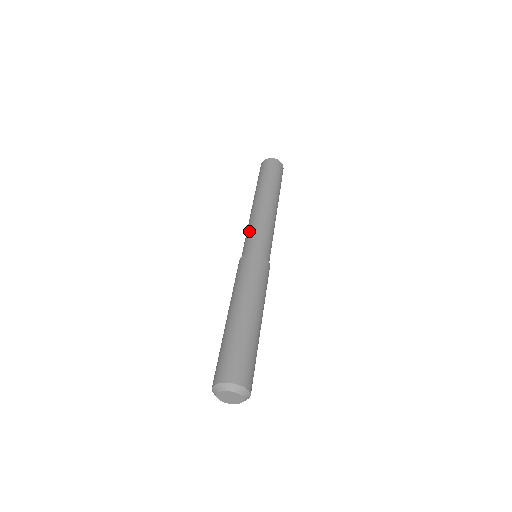
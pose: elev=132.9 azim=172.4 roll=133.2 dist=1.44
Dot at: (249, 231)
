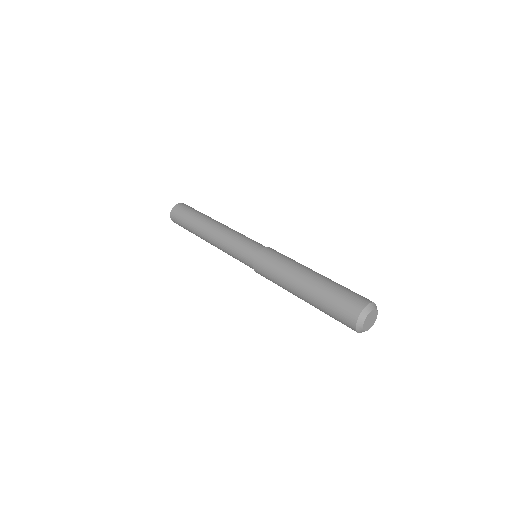
Dot at: (232, 250)
